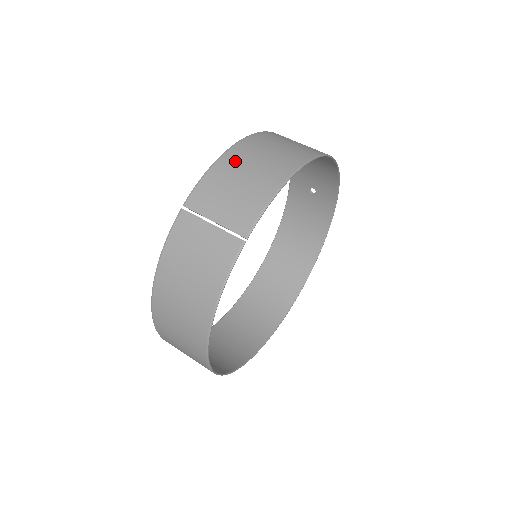
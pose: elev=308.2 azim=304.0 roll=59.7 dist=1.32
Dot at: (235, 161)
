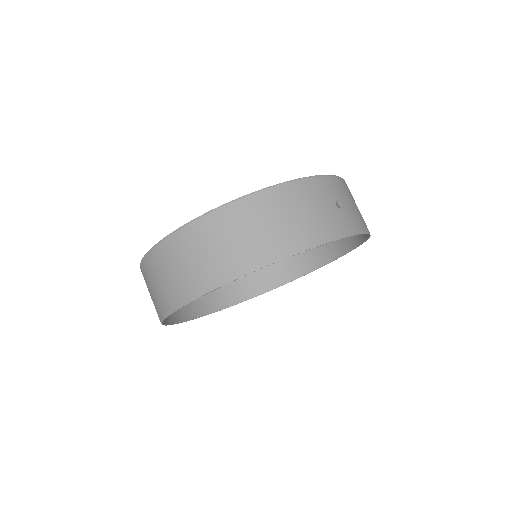
Dot at: (156, 263)
